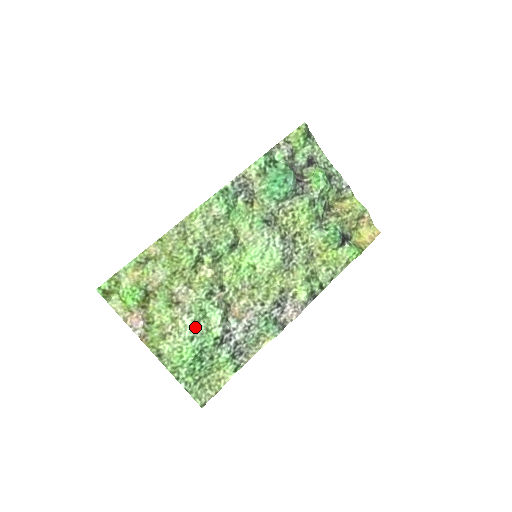
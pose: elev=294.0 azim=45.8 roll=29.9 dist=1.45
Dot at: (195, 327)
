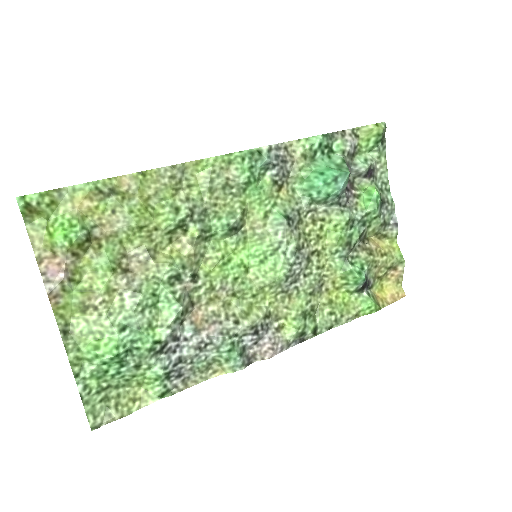
Dot at: (135, 314)
